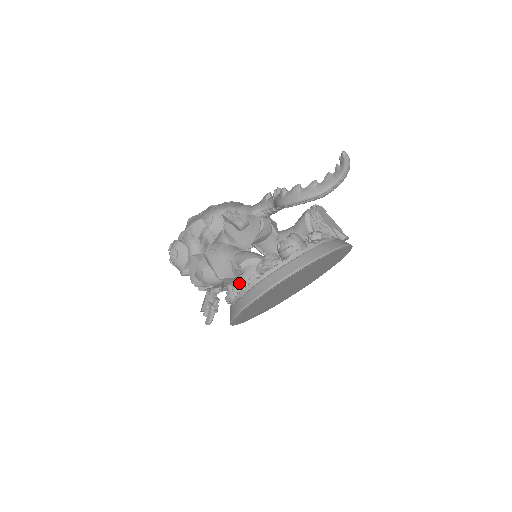
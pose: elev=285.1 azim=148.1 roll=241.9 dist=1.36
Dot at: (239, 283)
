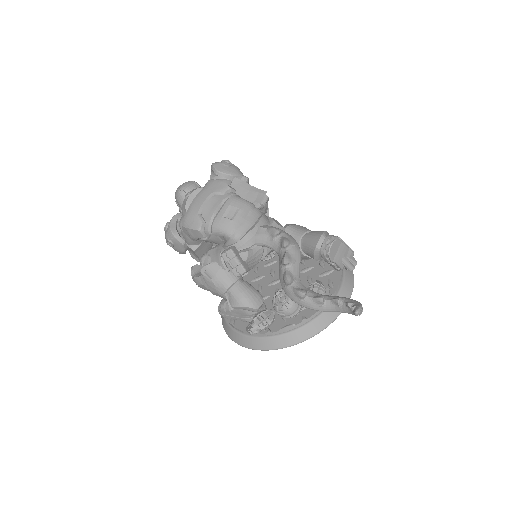
Dot at: (231, 311)
